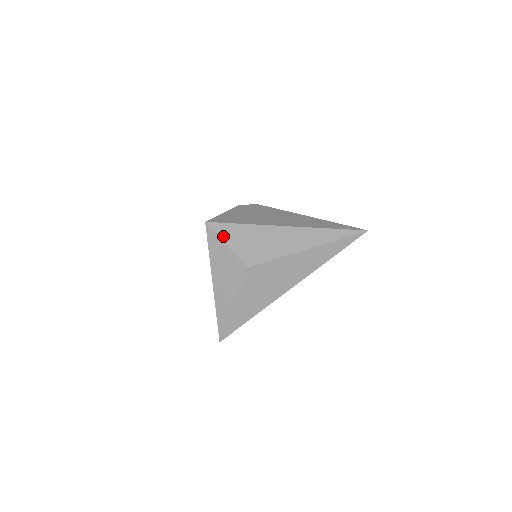
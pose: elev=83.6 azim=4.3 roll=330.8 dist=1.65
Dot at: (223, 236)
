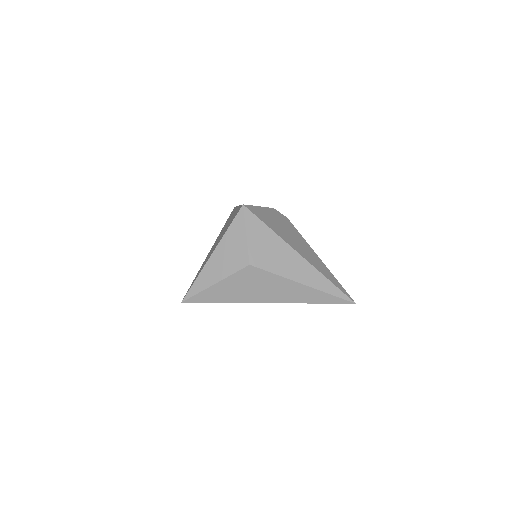
Dot at: (249, 226)
